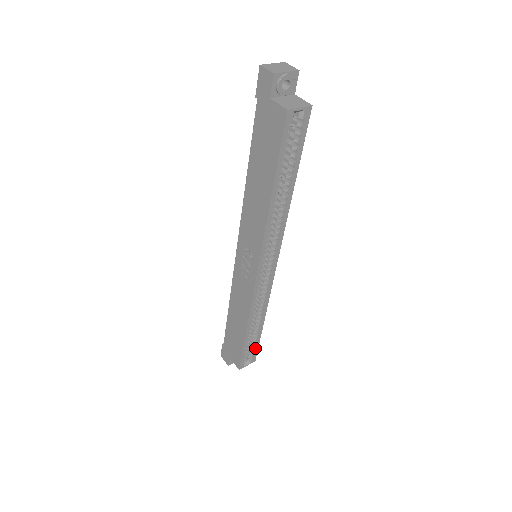
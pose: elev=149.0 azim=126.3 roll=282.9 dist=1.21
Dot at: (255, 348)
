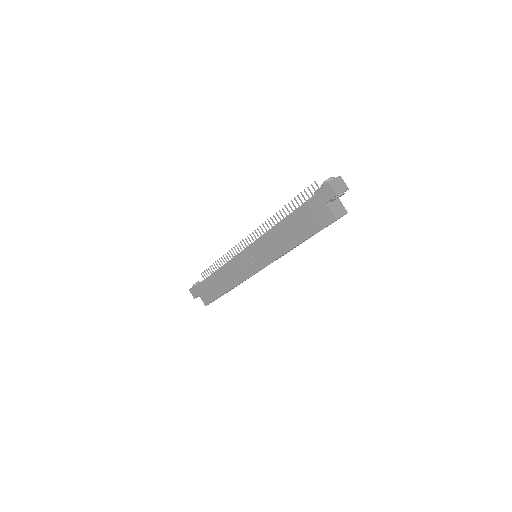
Dot at: (222, 295)
